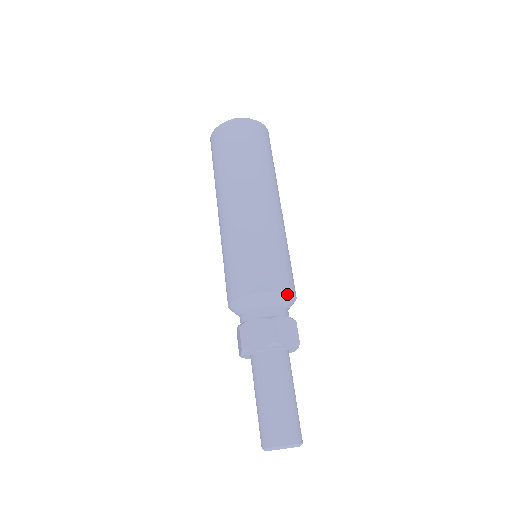
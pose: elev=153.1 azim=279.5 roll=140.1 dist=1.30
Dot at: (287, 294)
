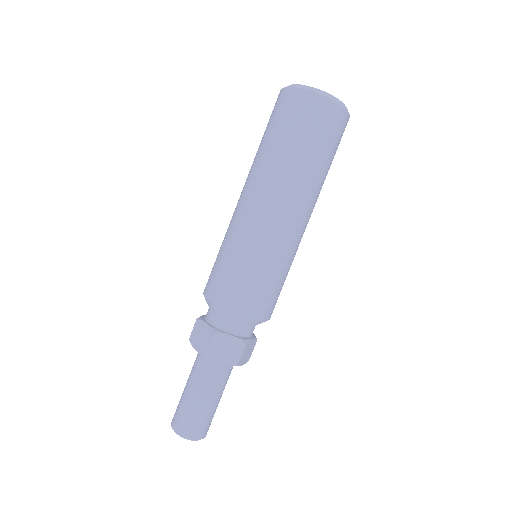
Dot at: (245, 317)
